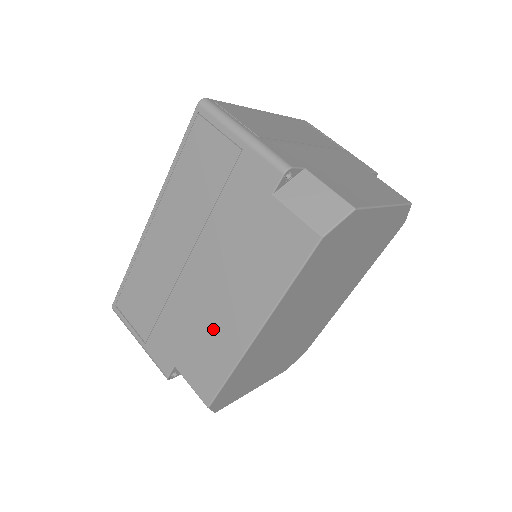
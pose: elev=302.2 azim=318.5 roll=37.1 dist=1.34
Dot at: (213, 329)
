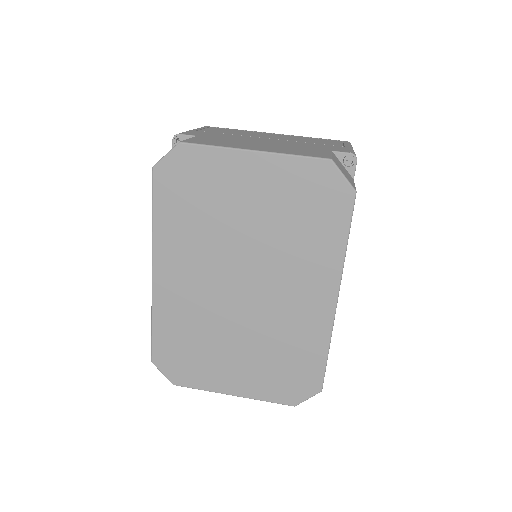
Dot at: occluded
